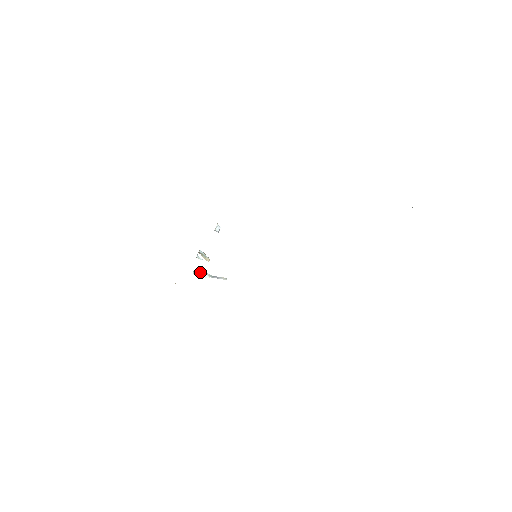
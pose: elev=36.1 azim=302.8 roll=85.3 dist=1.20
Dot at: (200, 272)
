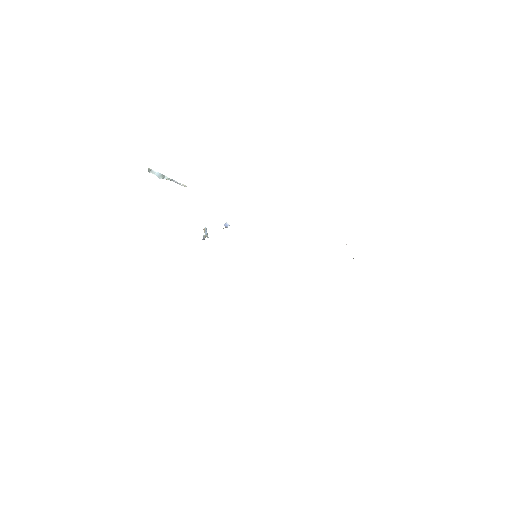
Dot at: (156, 172)
